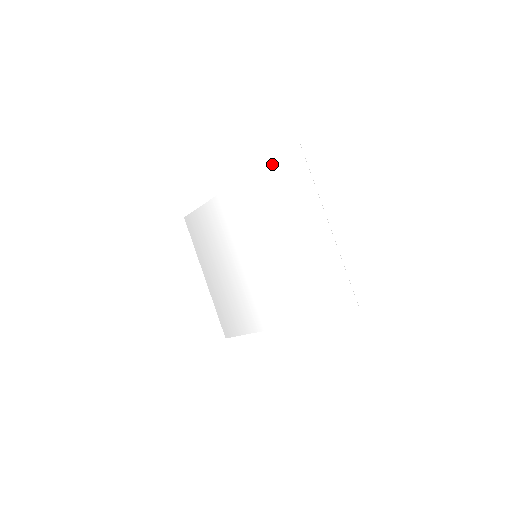
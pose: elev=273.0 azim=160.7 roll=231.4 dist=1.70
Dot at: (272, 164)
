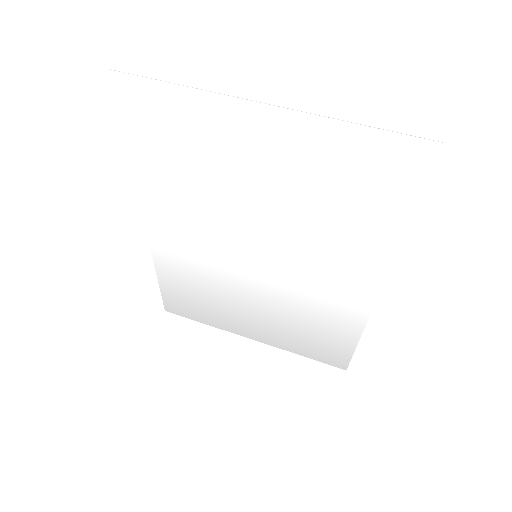
Dot at: (132, 141)
